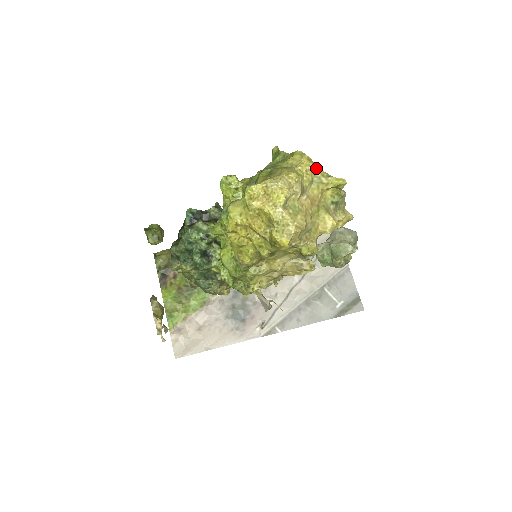
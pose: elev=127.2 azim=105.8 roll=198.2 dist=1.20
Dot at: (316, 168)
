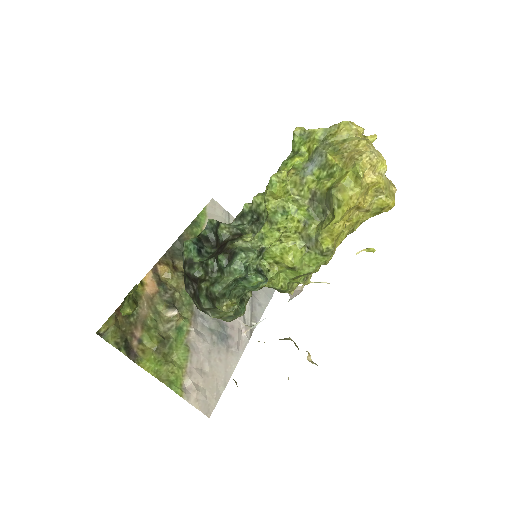
Dot at: occluded
